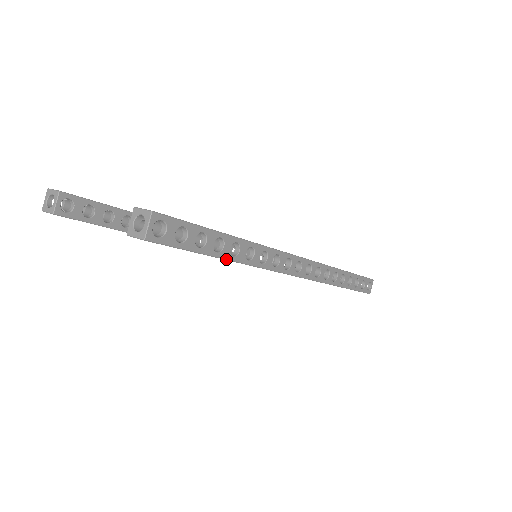
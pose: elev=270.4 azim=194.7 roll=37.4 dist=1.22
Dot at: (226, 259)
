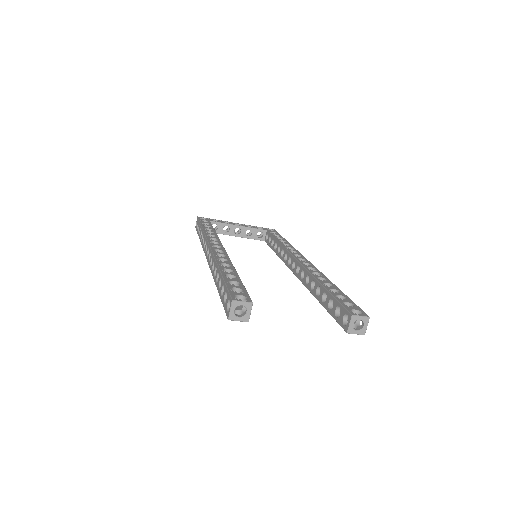
Dot at: occluded
